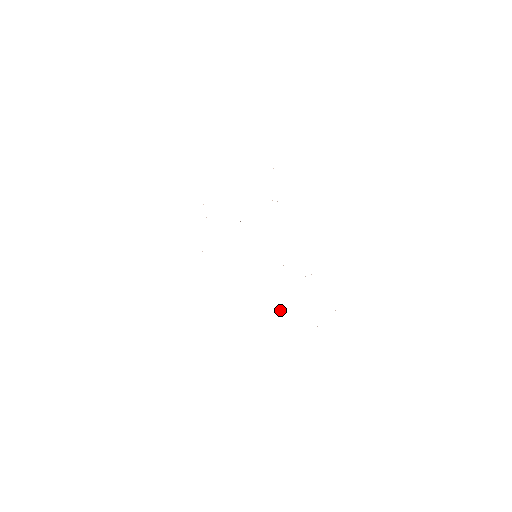
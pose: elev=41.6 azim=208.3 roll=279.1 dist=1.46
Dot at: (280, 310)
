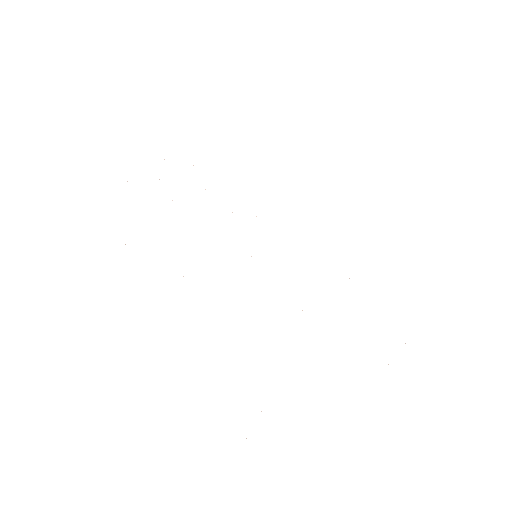
Dot at: occluded
